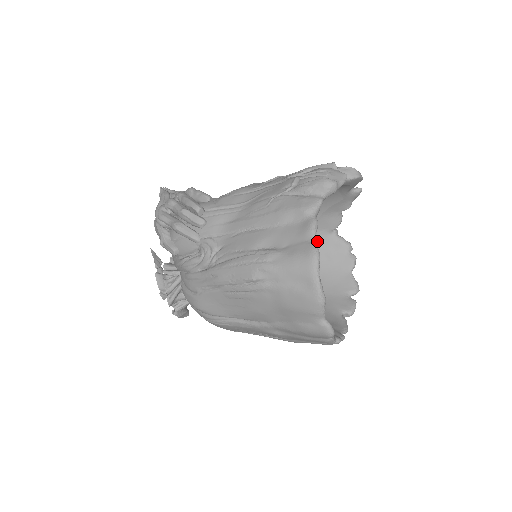
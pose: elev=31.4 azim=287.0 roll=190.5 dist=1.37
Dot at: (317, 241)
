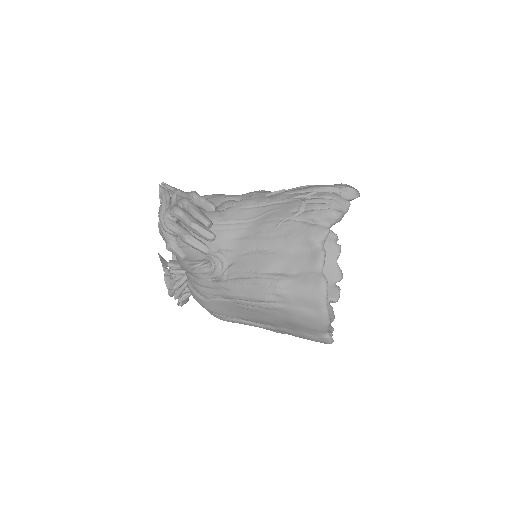
Dot at: occluded
